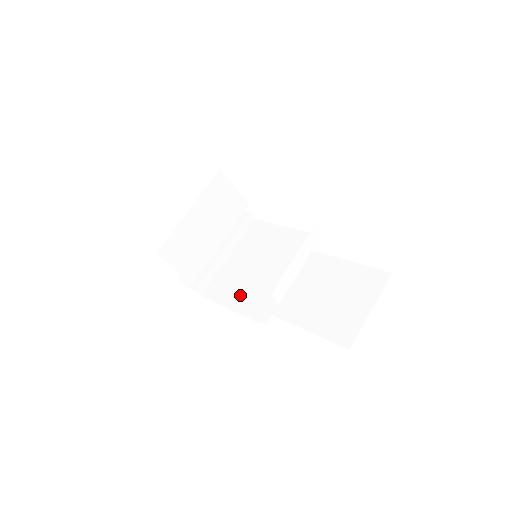
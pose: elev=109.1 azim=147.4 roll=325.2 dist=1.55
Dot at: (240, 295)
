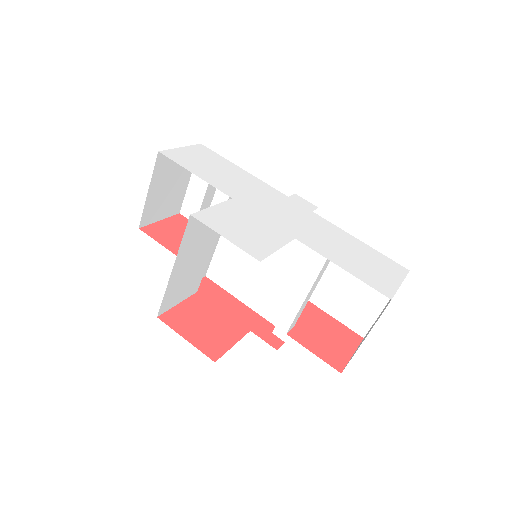
Dot at: (248, 290)
